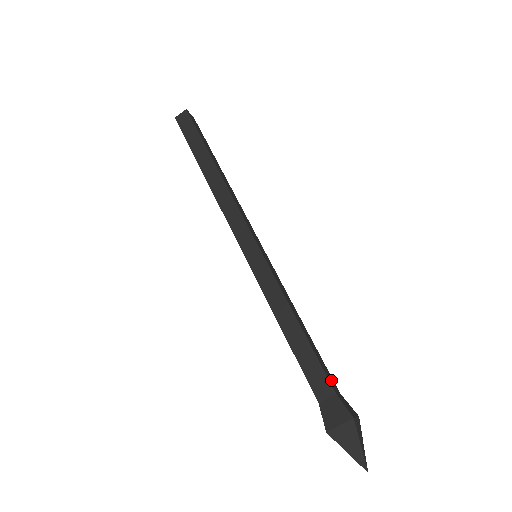
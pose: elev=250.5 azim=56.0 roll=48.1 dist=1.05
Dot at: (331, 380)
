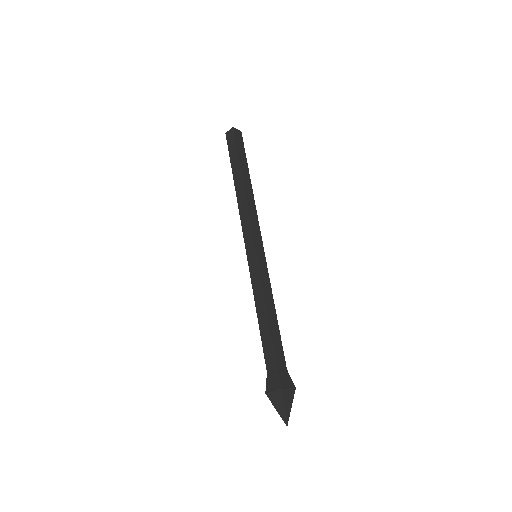
Dot at: (280, 359)
